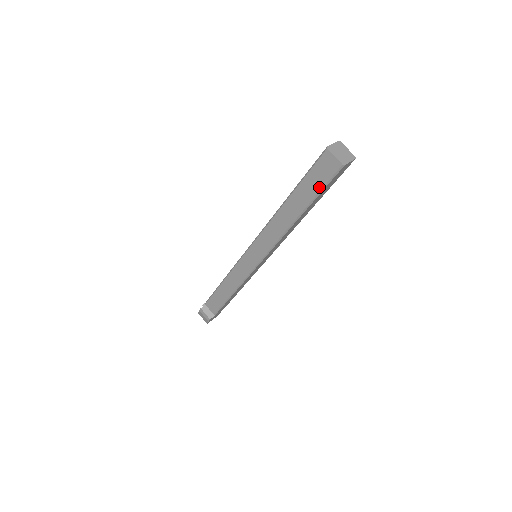
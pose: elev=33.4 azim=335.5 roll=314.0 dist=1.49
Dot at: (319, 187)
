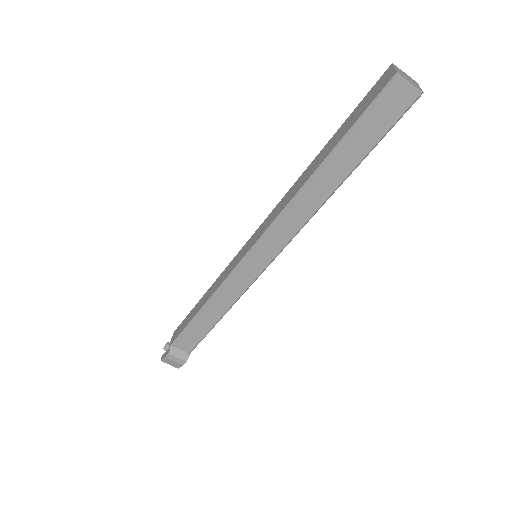
Dot at: (380, 133)
